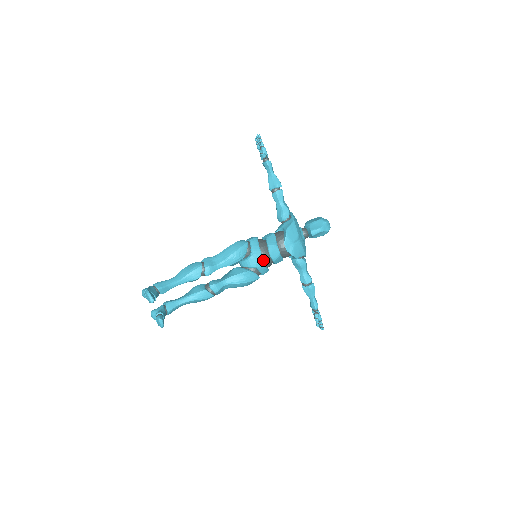
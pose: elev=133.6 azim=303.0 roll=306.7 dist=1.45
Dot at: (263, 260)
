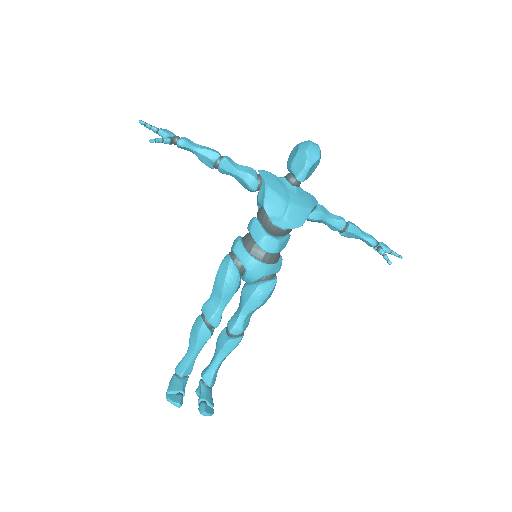
Dot at: (263, 264)
